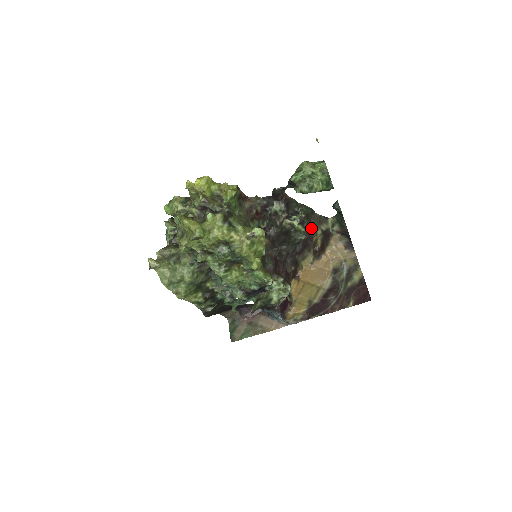
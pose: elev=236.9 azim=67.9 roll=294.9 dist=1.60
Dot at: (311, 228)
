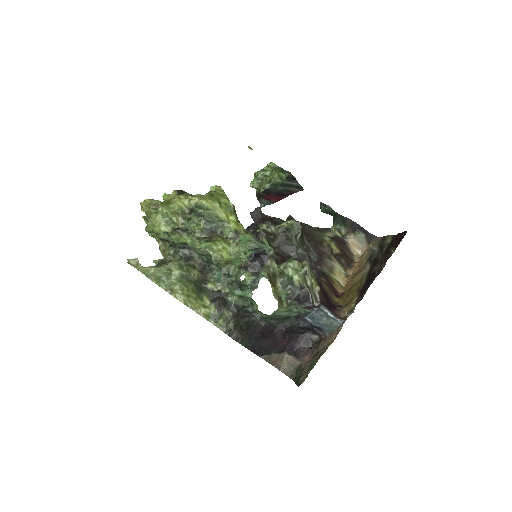
Dot at: (314, 237)
